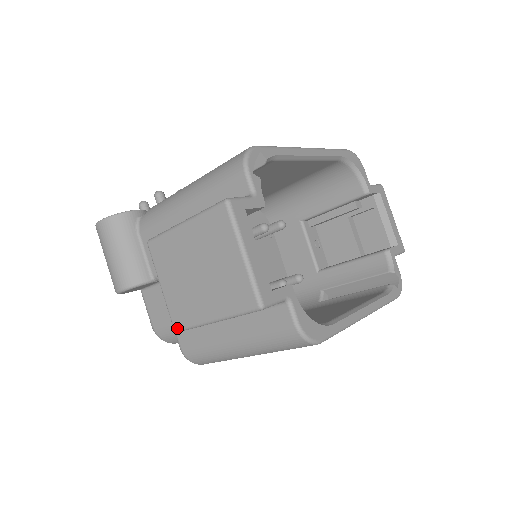
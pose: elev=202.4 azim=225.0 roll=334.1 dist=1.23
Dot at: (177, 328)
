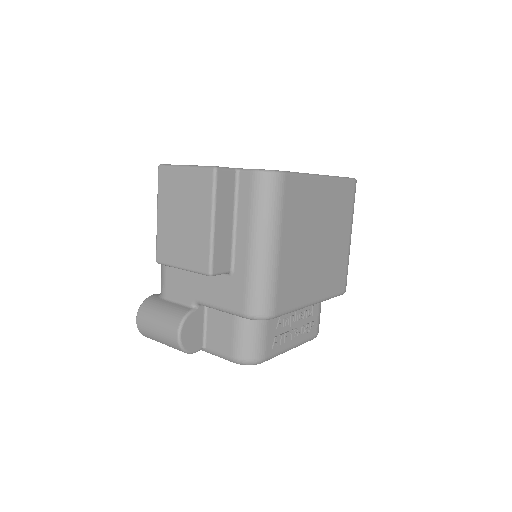
Dot at: (208, 269)
